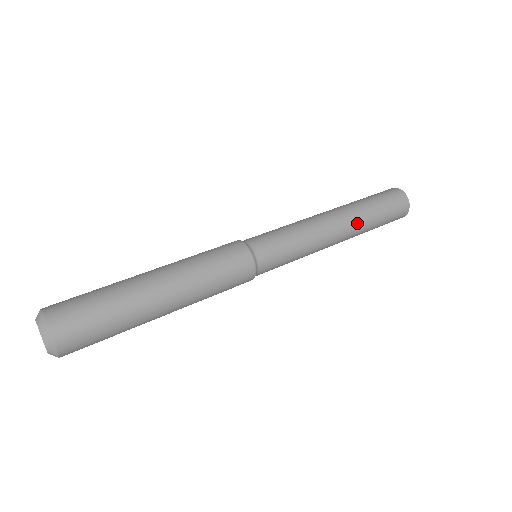
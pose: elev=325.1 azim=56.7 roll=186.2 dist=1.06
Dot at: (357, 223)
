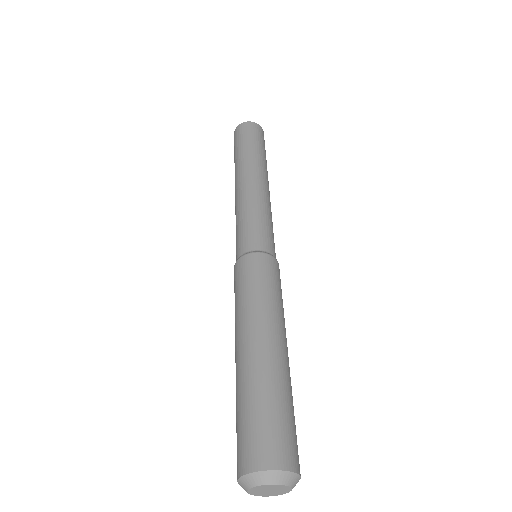
Dot at: (253, 163)
